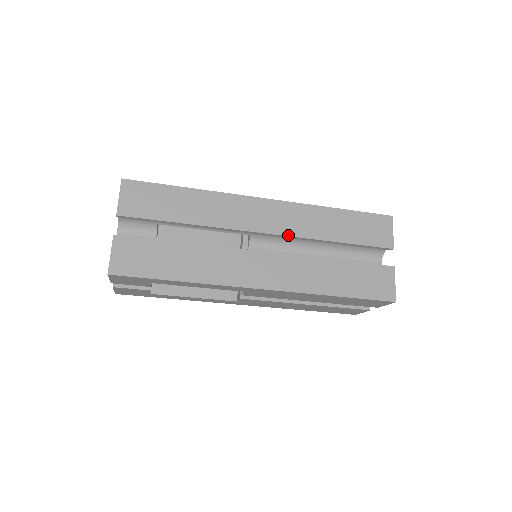
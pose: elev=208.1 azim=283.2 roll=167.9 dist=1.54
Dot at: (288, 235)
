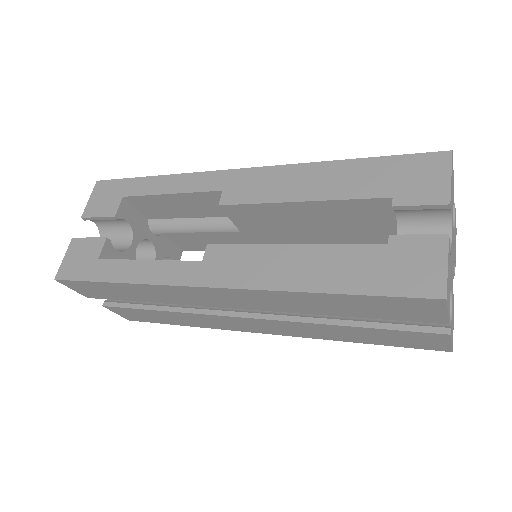
Dot at: (263, 310)
